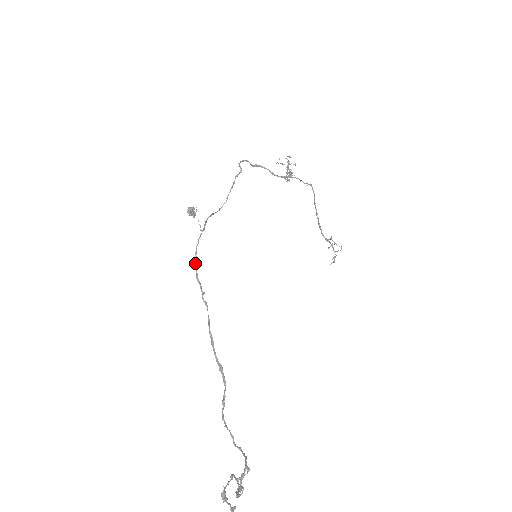
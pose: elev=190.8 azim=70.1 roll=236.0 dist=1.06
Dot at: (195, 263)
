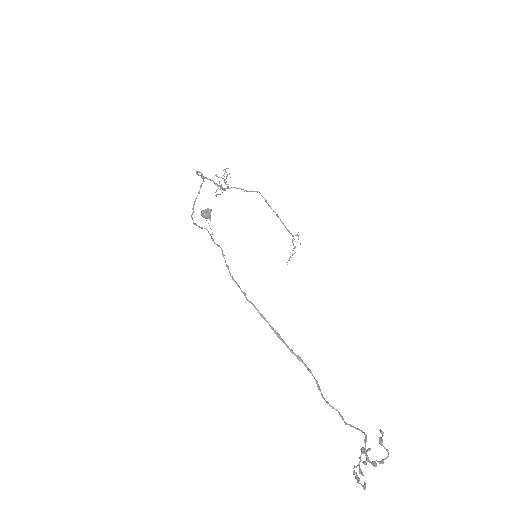
Dot at: (226, 265)
